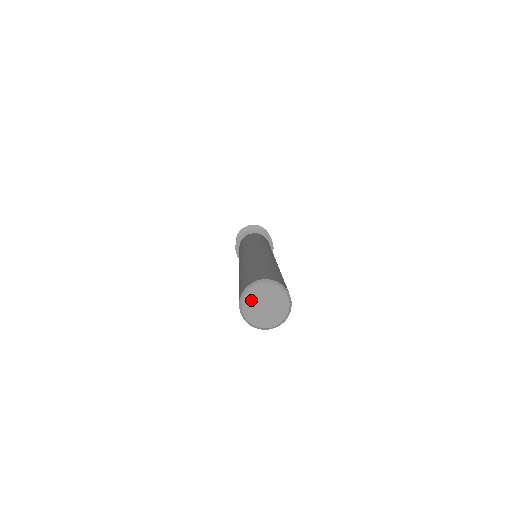
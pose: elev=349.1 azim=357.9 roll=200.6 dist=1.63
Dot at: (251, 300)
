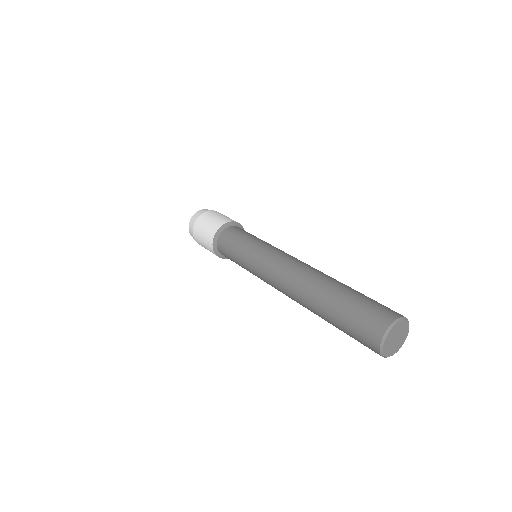
Dot at: (389, 338)
